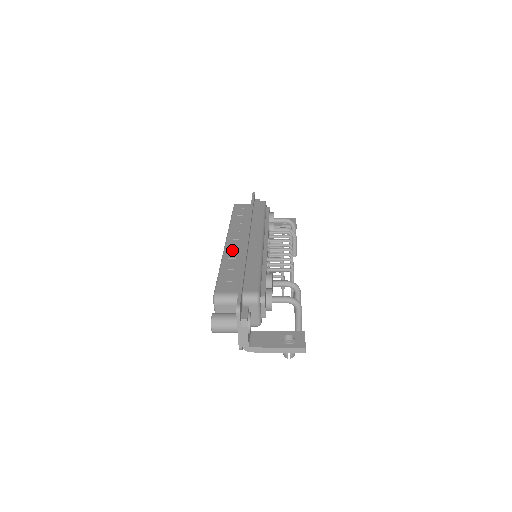
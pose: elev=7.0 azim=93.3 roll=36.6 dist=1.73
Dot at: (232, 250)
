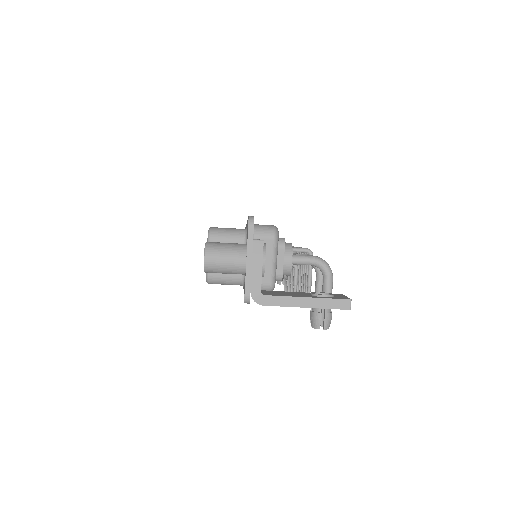
Dot at: occluded
